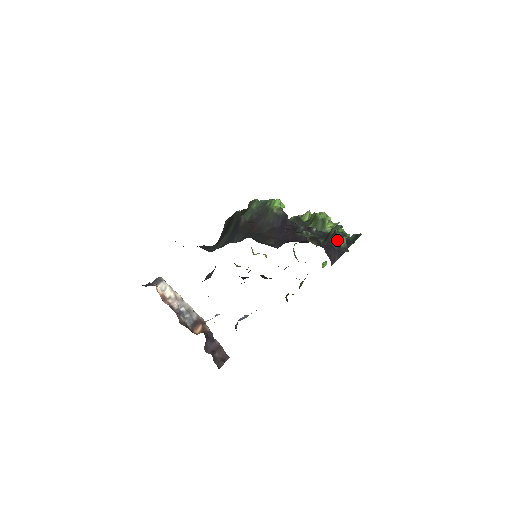
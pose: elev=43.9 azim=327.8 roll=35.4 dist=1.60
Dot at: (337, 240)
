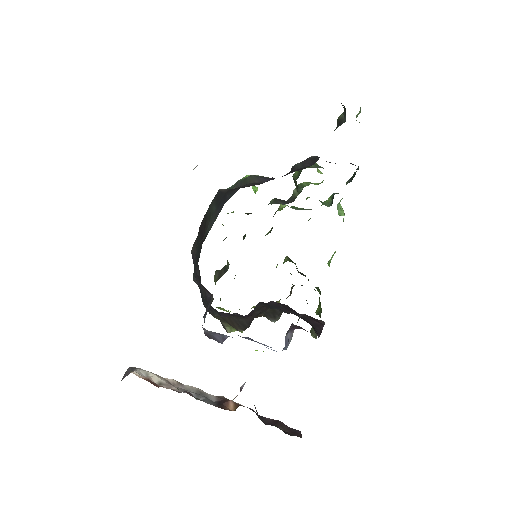
Dot at: occluded
